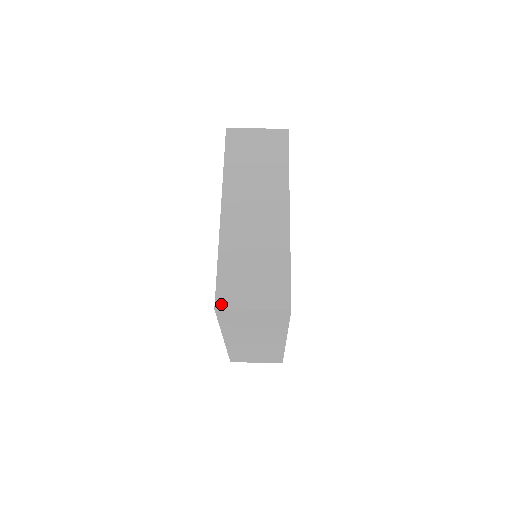
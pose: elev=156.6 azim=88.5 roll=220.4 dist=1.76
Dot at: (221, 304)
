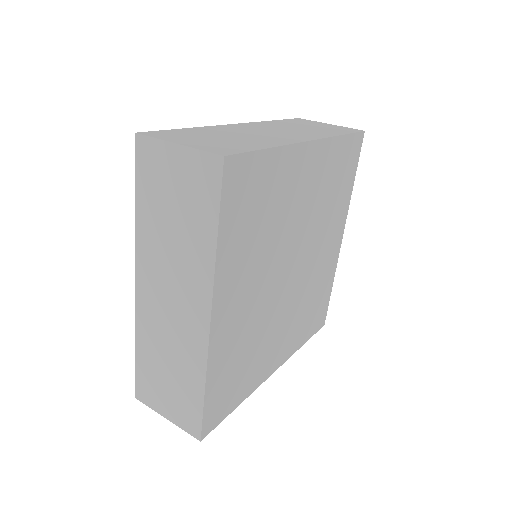
Dot at: (148, 133)
